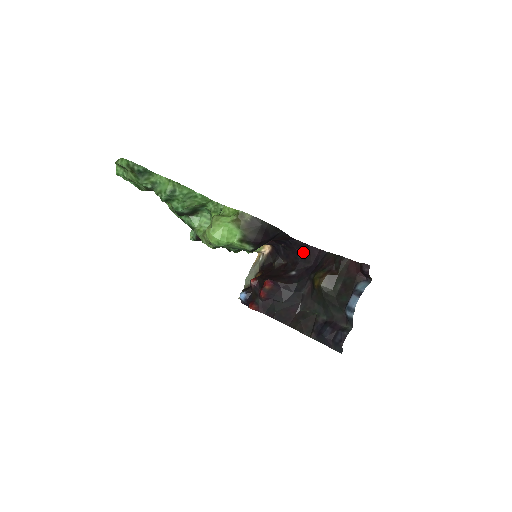
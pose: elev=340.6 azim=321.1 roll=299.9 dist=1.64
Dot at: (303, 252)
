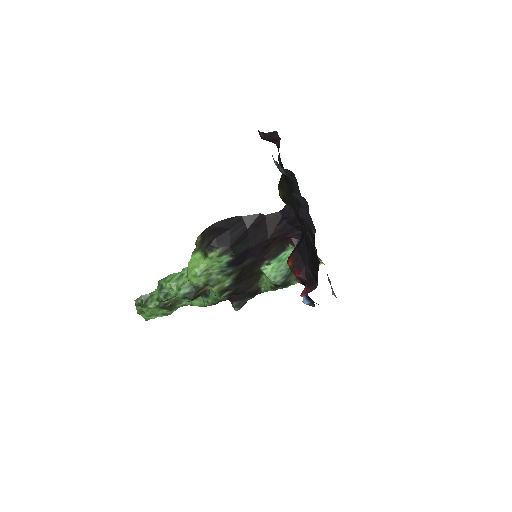
Dot at: occluded
